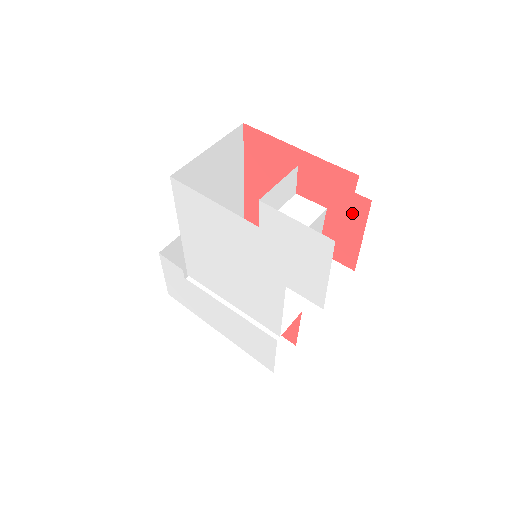
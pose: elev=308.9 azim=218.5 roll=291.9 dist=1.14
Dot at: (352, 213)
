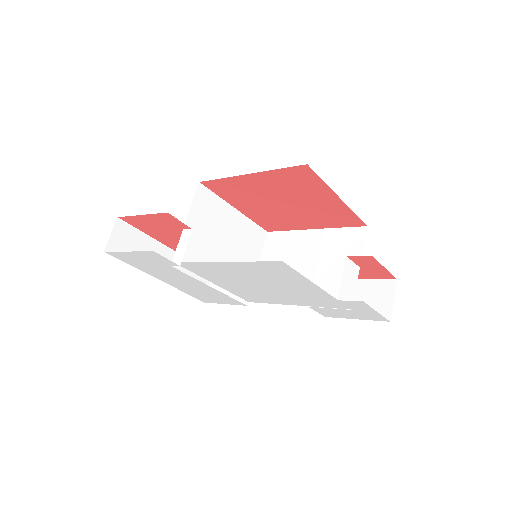
Dot at: (375, 275)
